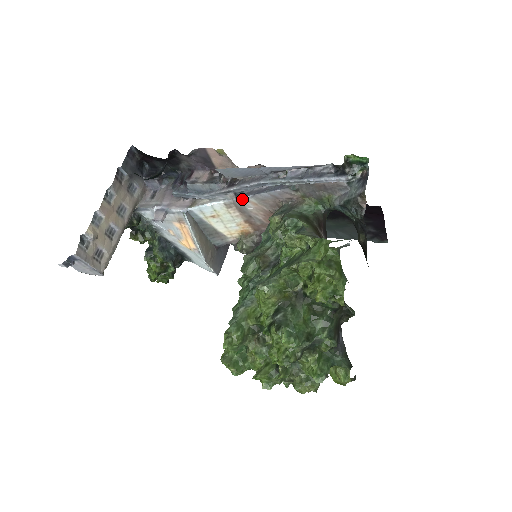
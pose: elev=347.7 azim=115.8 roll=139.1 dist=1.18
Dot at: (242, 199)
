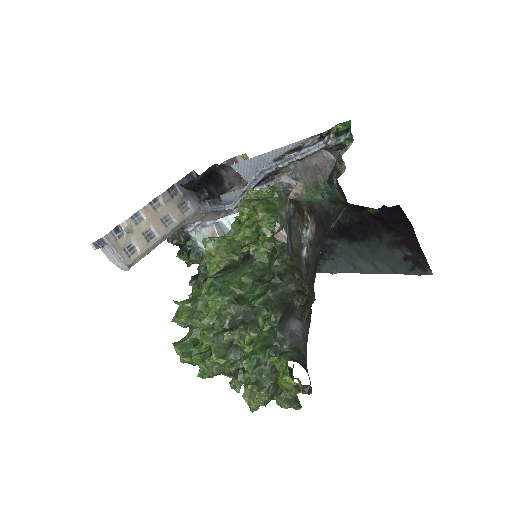
Dot at: occluded
